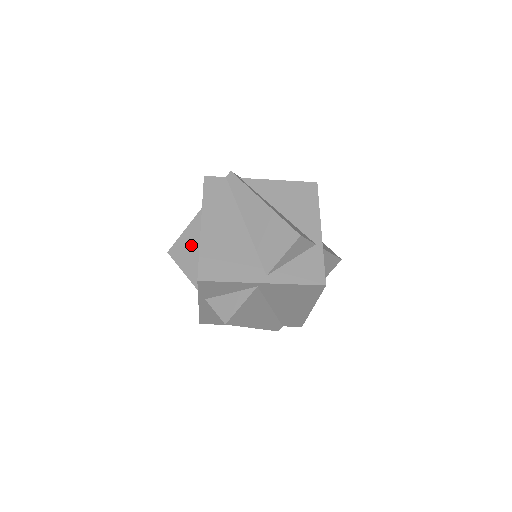
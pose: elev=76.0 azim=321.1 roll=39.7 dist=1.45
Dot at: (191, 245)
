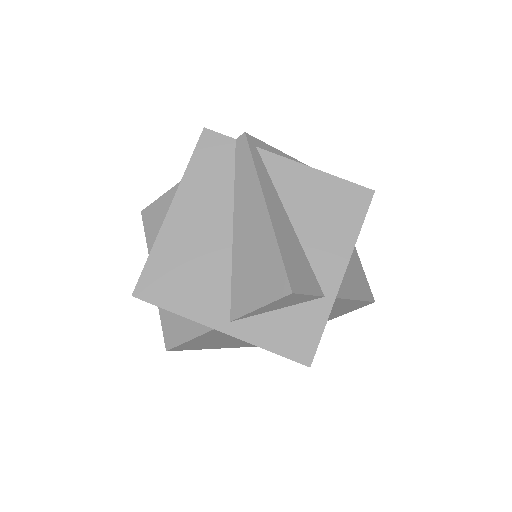
Dot at: occluded
